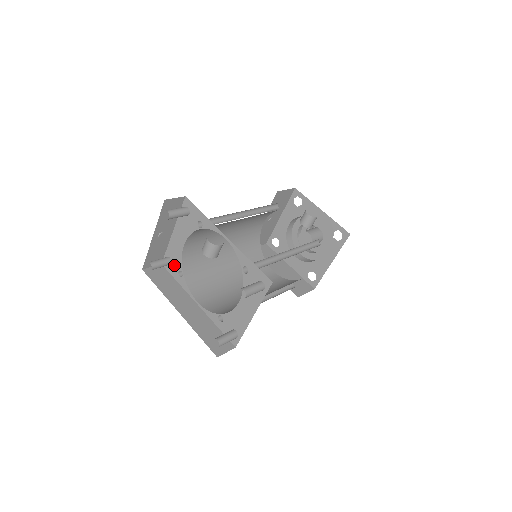
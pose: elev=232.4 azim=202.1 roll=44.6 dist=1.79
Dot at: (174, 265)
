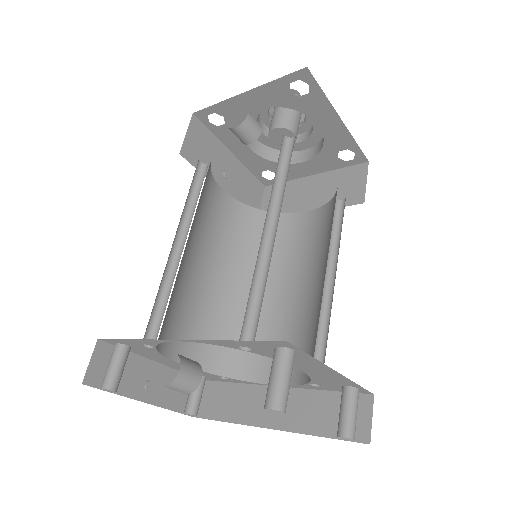
Dot at: (208, 377)
